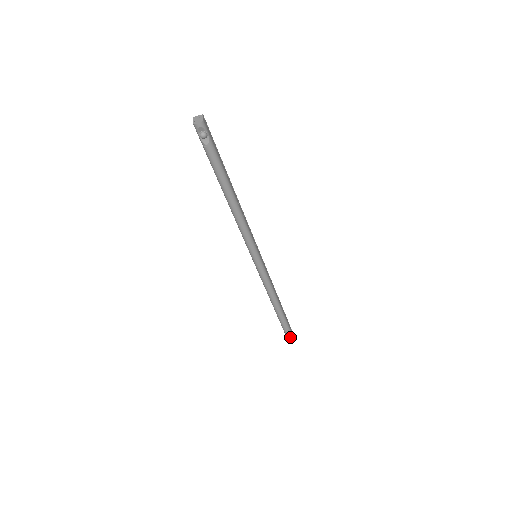
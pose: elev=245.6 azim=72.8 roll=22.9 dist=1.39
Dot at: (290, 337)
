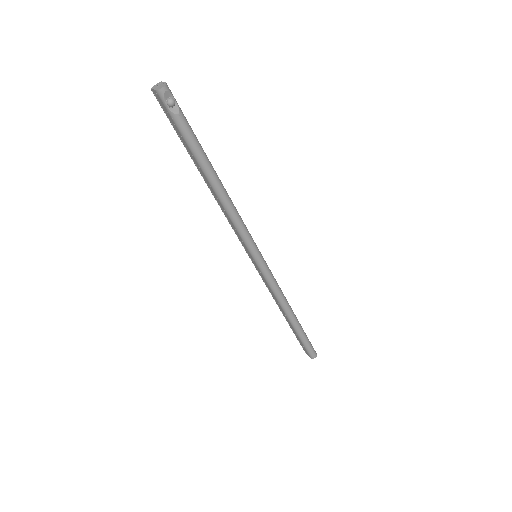
Dot at: (313, 352)
